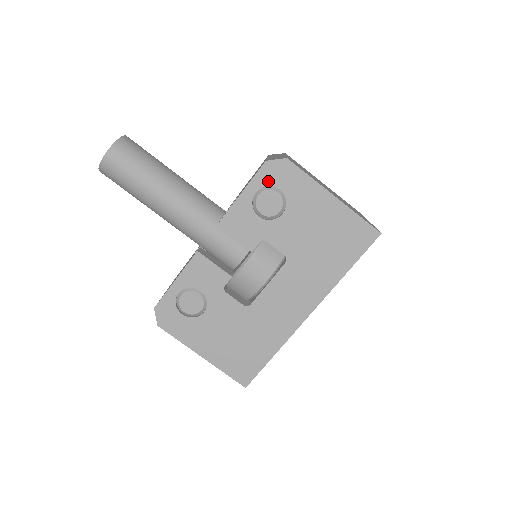
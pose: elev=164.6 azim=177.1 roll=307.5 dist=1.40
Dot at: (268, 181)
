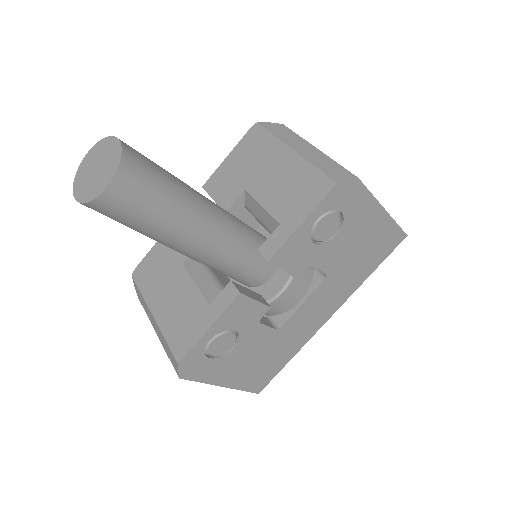
Dot at: (333, 205)
